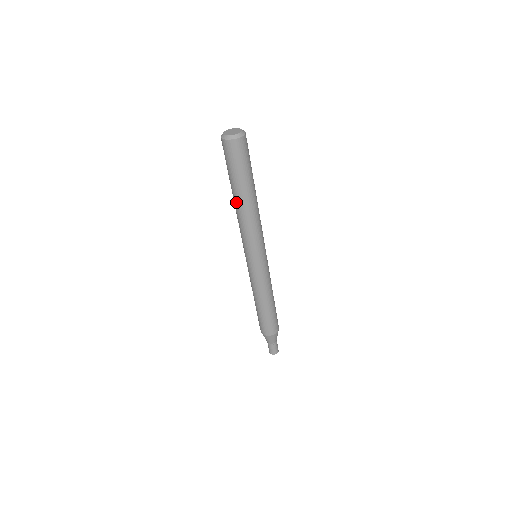
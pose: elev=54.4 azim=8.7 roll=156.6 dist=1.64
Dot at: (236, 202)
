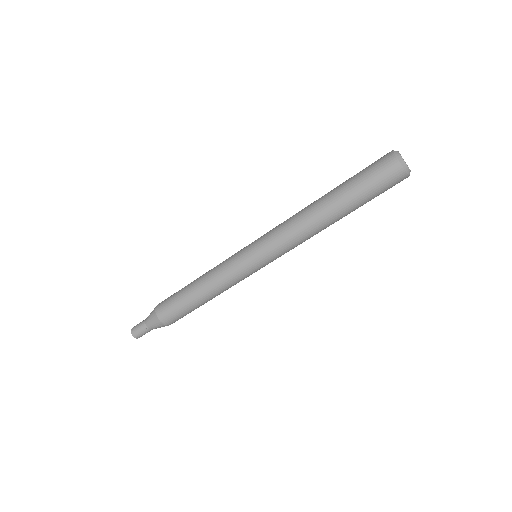
Dot at: (321, 206)
